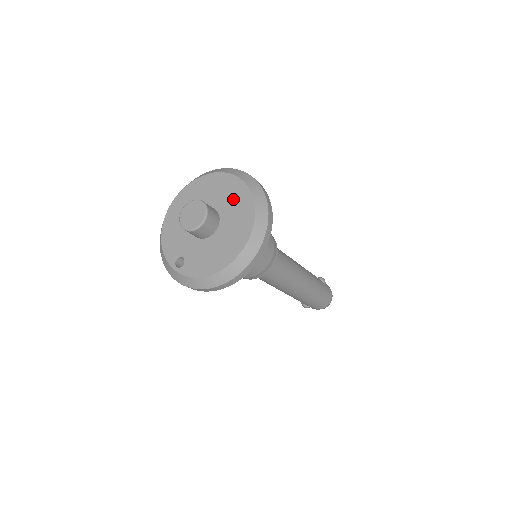
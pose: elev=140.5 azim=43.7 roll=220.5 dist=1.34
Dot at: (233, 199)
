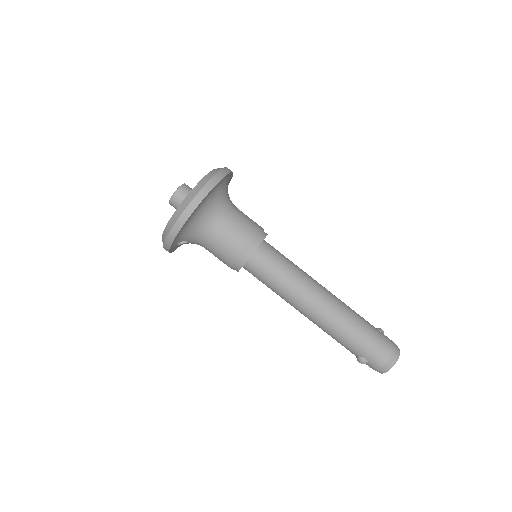
Dot at: occluded
